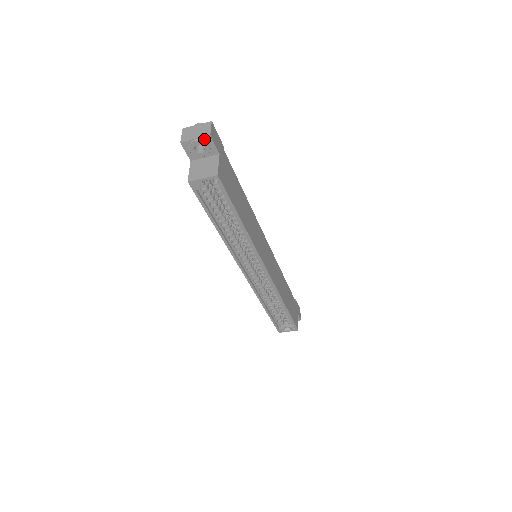
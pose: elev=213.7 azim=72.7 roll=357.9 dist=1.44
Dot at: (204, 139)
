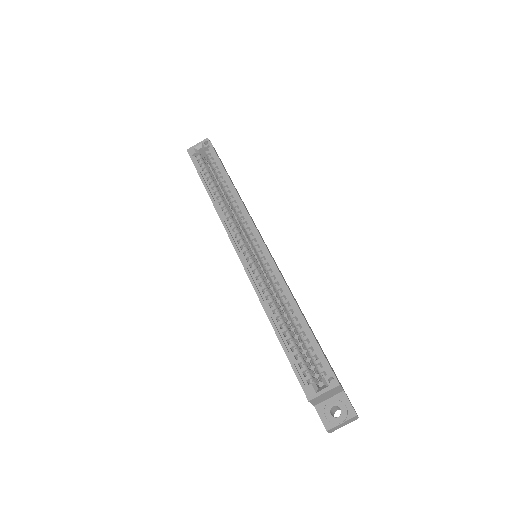
Dot at: occluded
